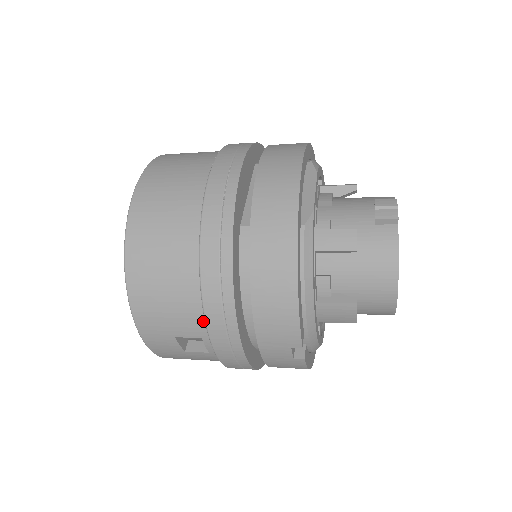
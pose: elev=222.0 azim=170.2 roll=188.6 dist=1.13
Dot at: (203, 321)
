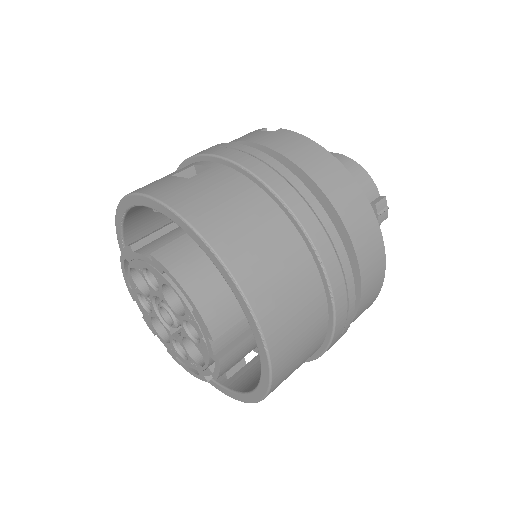
Dot at: occluded
